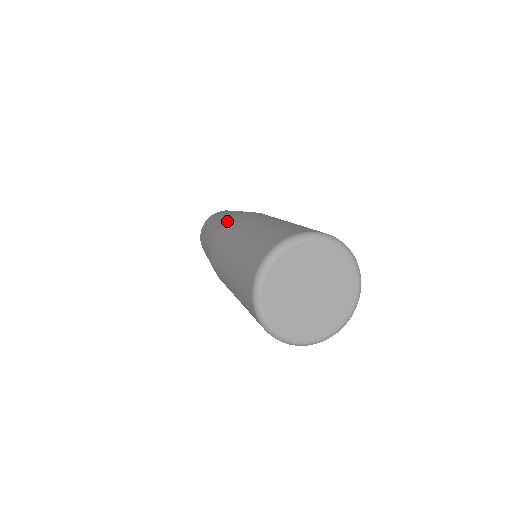
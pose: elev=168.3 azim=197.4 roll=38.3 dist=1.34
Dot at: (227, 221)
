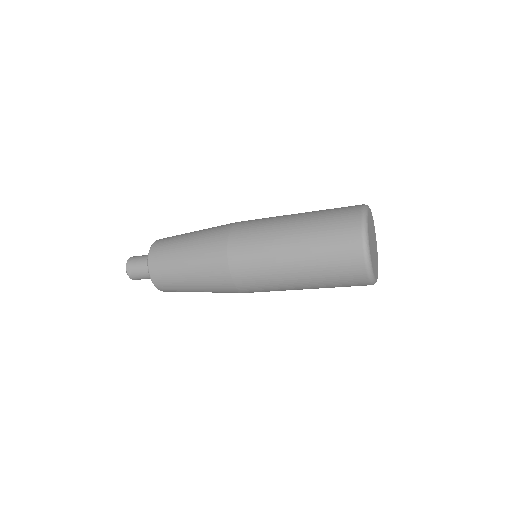
Dot at: (229, 241)
